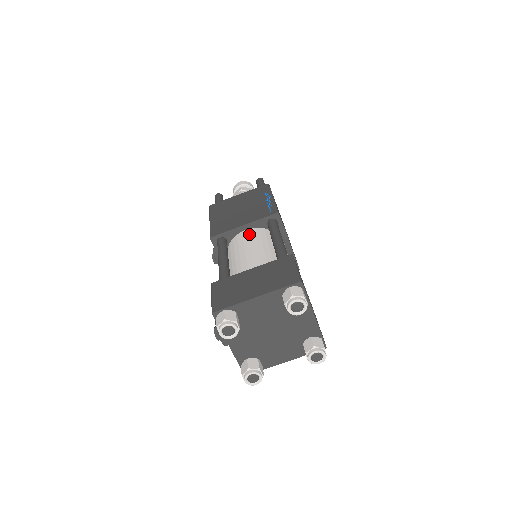
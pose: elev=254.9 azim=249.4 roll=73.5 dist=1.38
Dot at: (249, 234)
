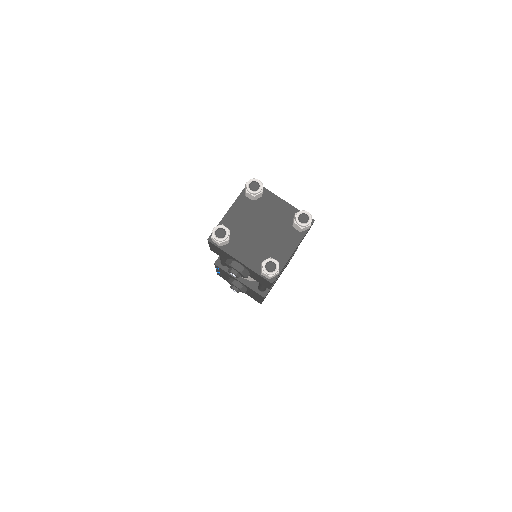
Dot at: occluded
